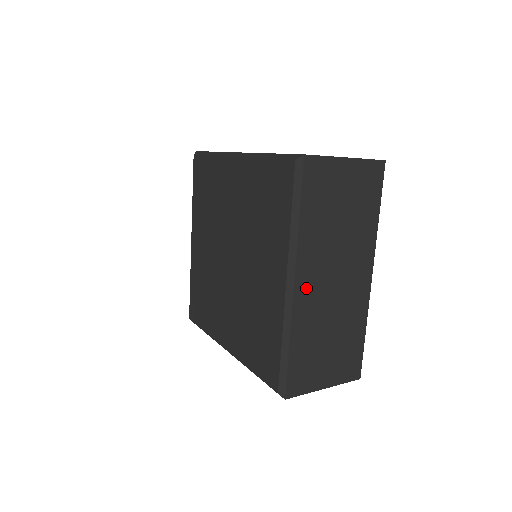
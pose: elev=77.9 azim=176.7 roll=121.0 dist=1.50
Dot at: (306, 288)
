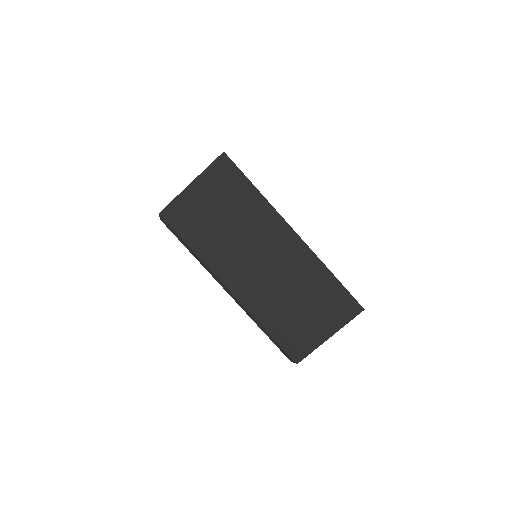
Dot at: (242, 285)
